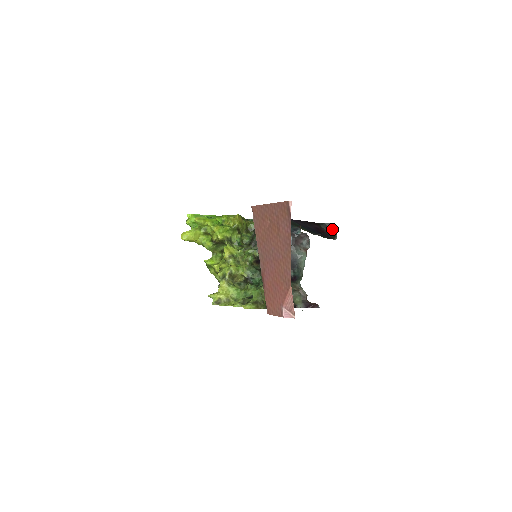
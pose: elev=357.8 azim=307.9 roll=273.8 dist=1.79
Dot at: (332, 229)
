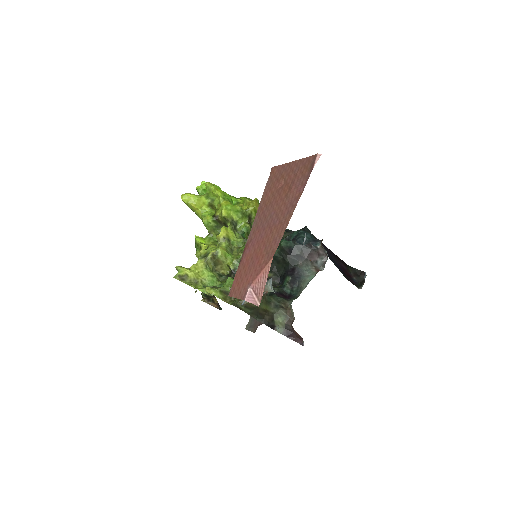
Dot at: (361, 278)
